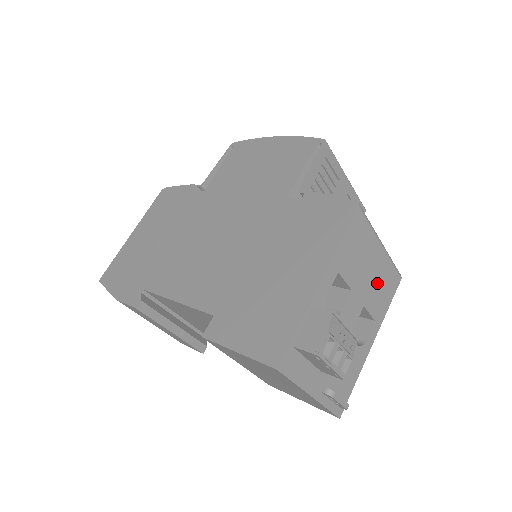
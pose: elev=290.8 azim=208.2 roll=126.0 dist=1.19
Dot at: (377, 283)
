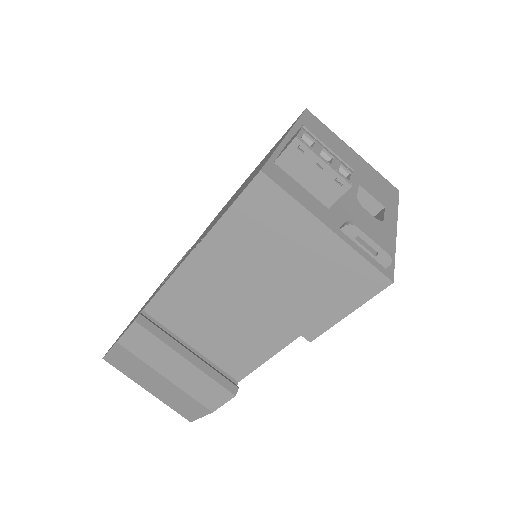
Dot at: (366, 176)
